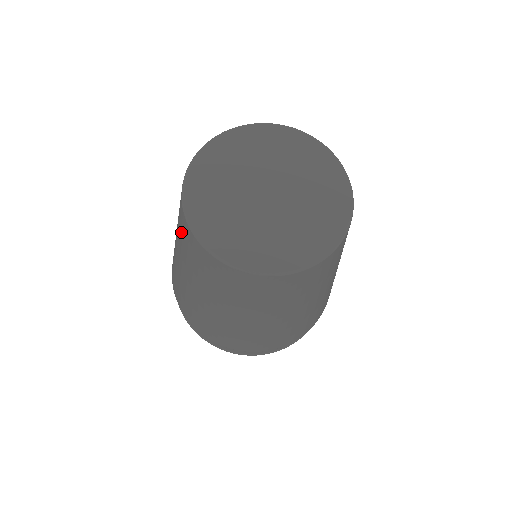
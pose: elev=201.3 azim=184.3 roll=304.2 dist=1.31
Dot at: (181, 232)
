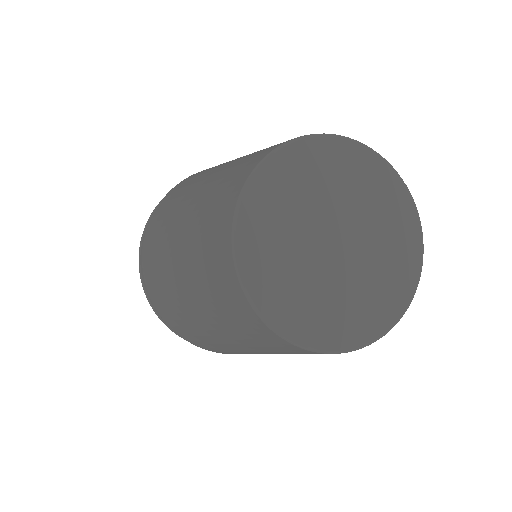
Dot at: (233, 318)
